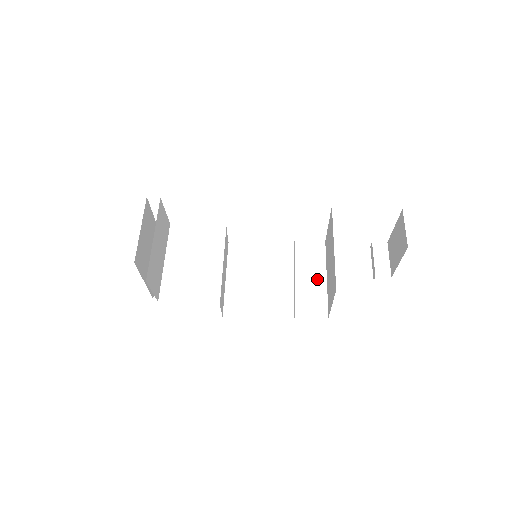
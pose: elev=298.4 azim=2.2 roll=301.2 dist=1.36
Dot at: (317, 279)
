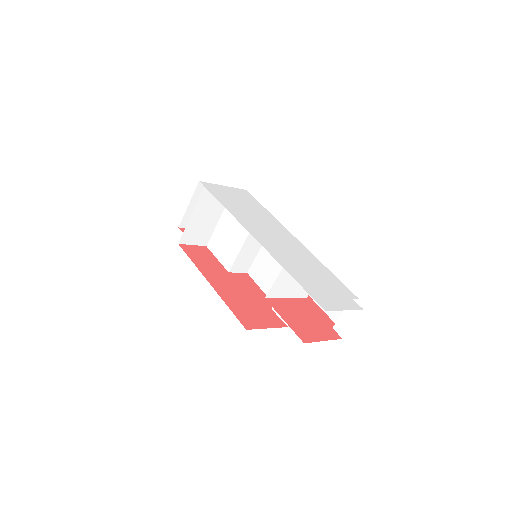
Dot at: occluded
